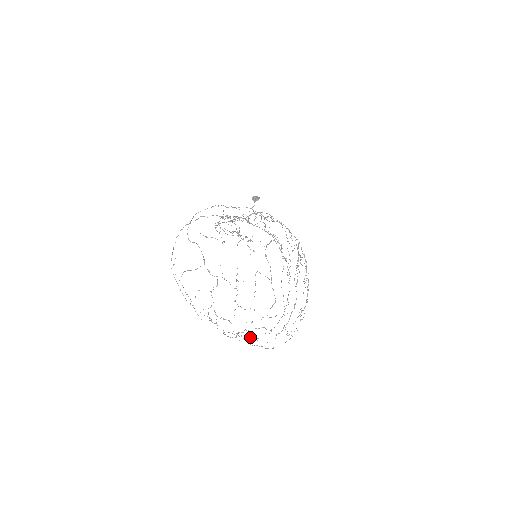
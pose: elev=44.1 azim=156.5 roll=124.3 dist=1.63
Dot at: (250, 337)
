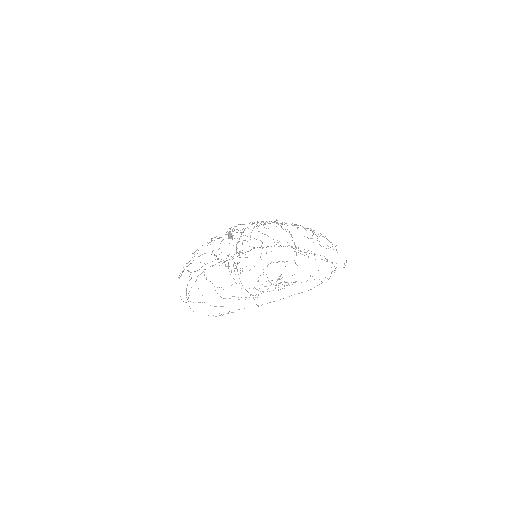
Dot at: occluded
